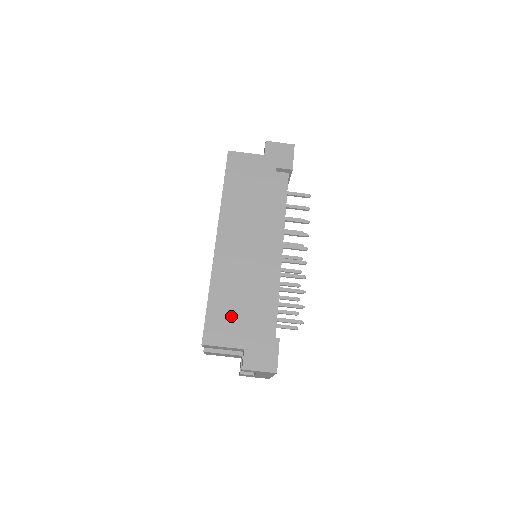
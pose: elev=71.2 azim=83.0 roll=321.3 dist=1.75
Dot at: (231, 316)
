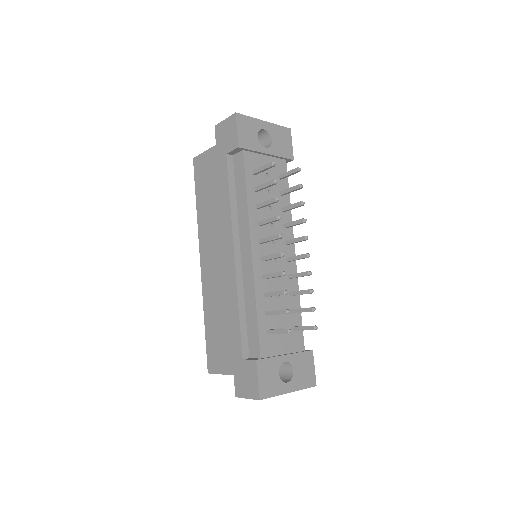
Dot at: (220, 341)
